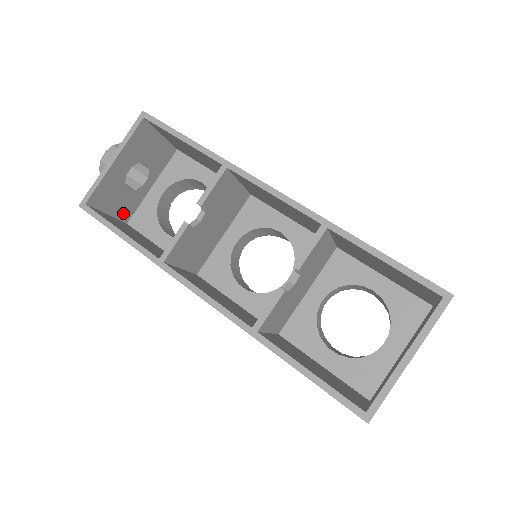
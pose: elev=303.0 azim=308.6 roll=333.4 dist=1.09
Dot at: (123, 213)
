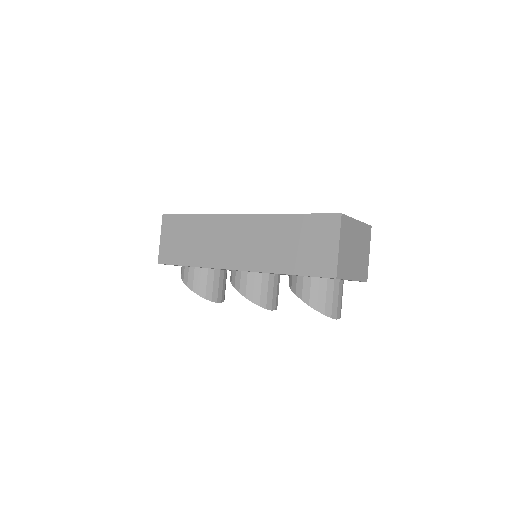
Dot at: occluded
